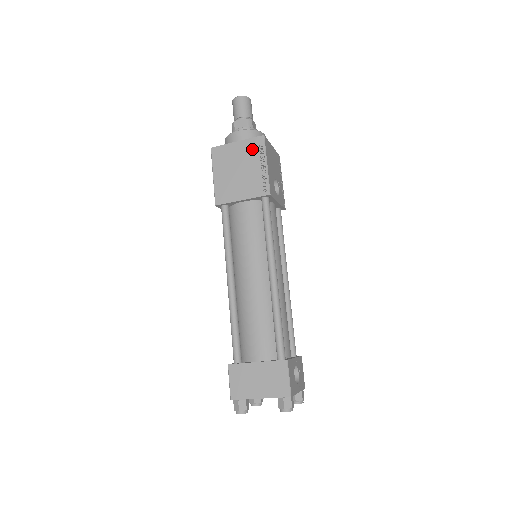
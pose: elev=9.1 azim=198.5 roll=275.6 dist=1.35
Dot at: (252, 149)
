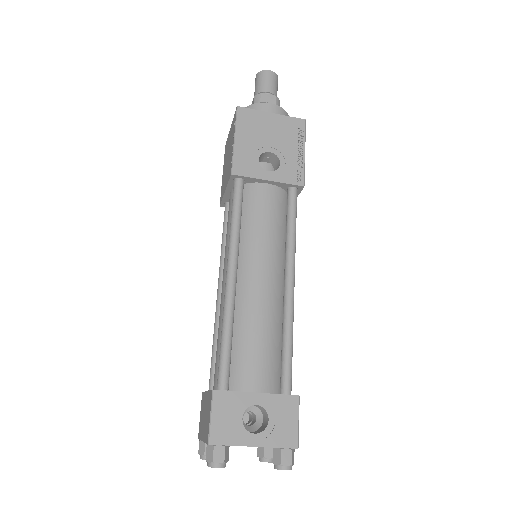
Dot at: (232, 128)
